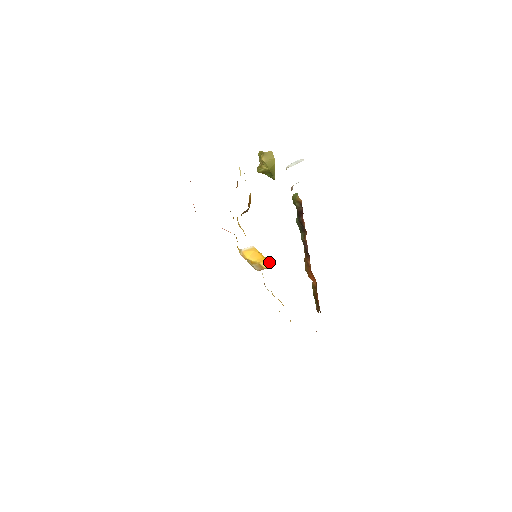
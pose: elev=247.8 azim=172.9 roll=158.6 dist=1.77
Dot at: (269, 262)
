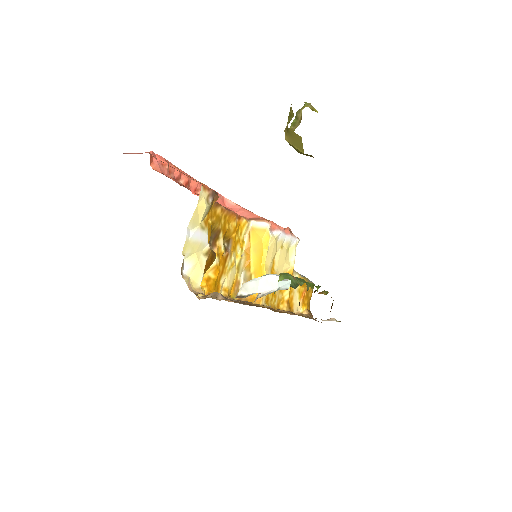
Dot at: occluded
